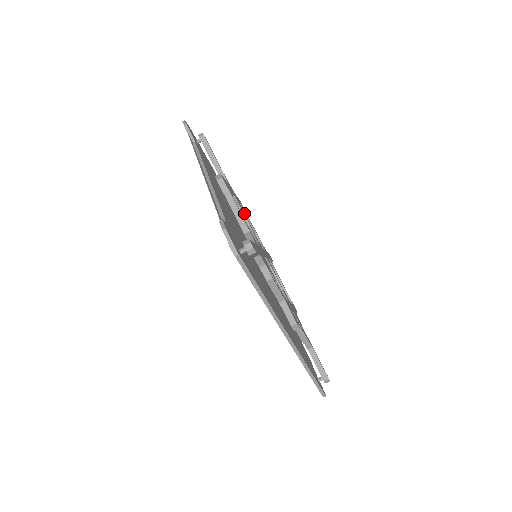
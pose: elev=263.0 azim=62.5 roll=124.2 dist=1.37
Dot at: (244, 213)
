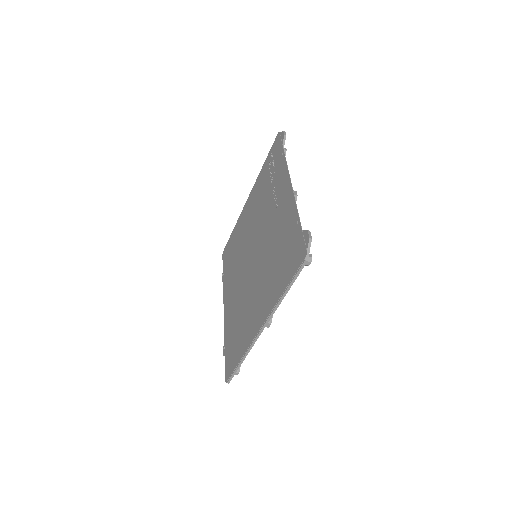
Dot at: occluded
